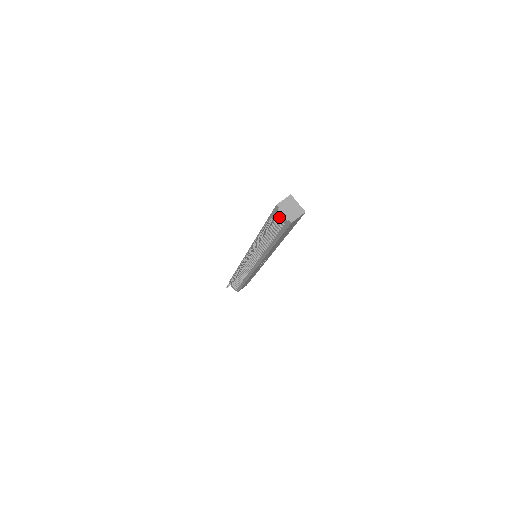
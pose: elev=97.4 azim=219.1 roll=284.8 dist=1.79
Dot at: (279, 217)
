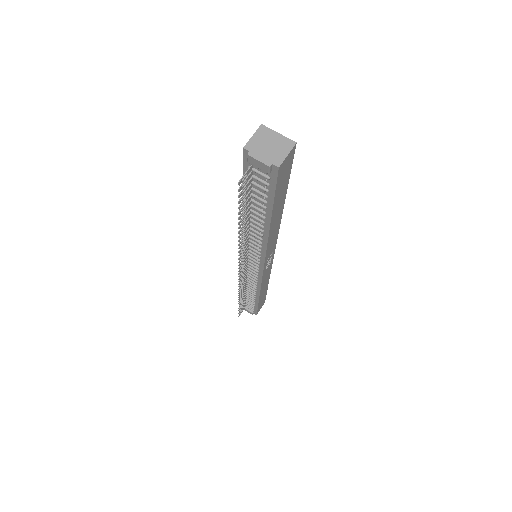
Dot at: (256, 169)
